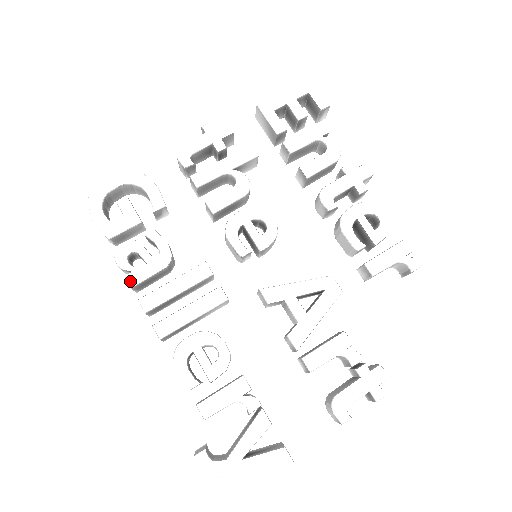
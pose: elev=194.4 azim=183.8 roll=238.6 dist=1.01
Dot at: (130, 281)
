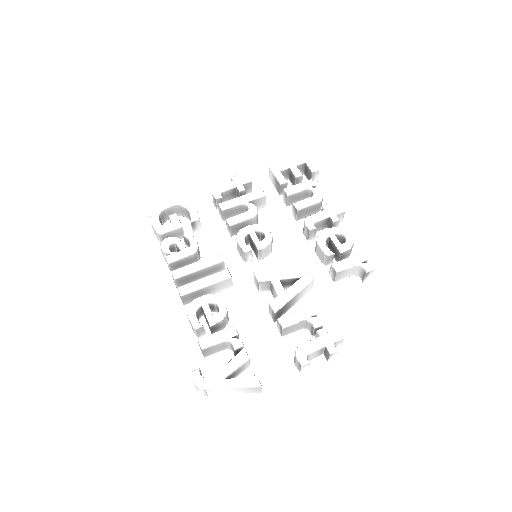
Dot at: (168, 260)
